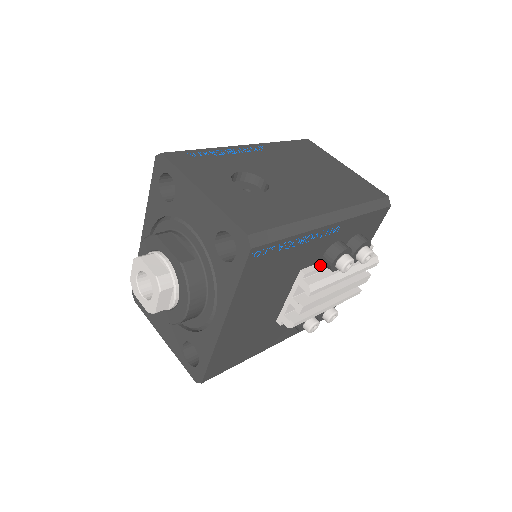
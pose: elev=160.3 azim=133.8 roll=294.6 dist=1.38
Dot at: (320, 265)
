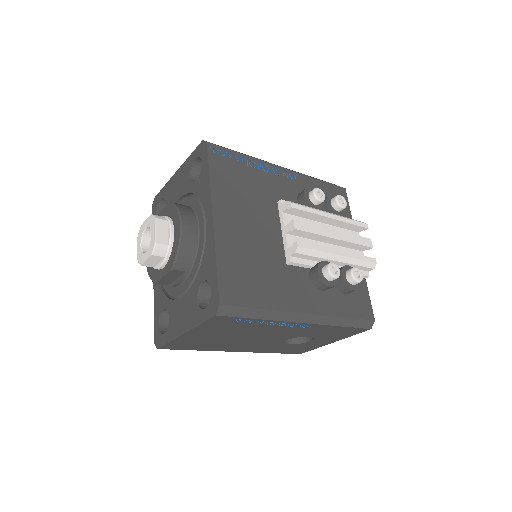
Dot at: occluded
